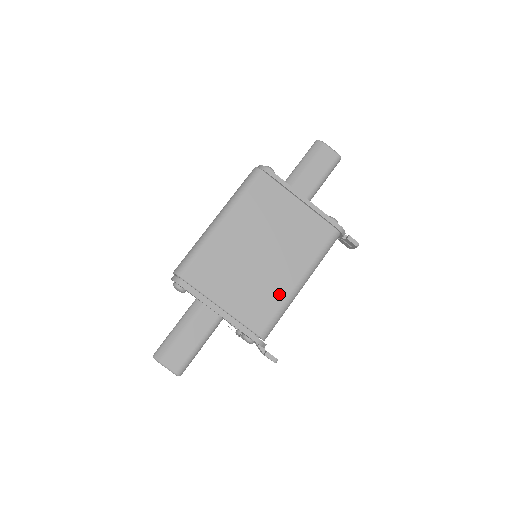
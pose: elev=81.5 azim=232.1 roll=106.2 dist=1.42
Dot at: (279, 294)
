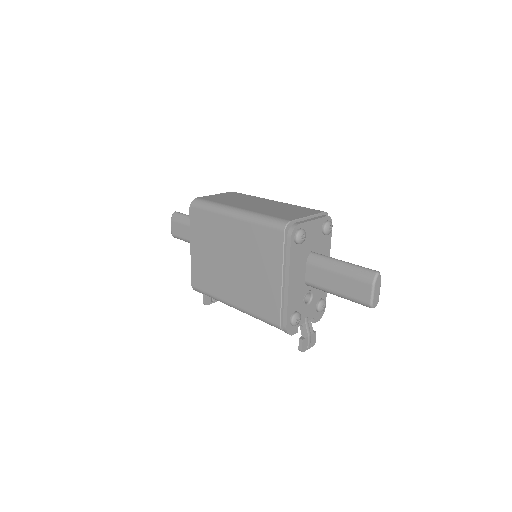
Dot at: (219, 290)
